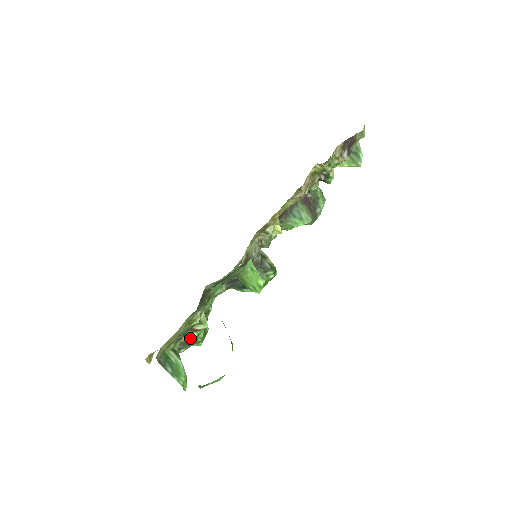
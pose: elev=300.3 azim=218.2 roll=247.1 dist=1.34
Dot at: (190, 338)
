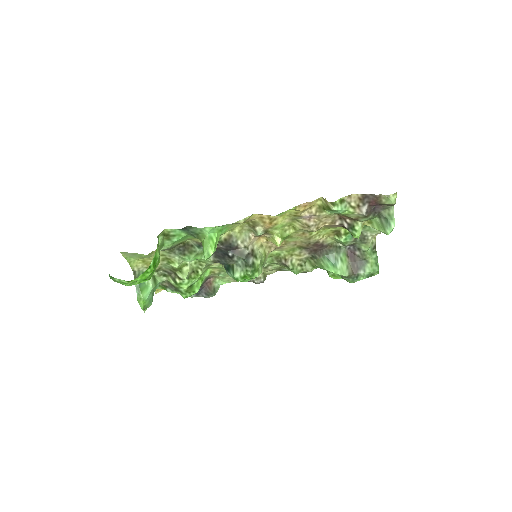
Dot at: (173, 281)
